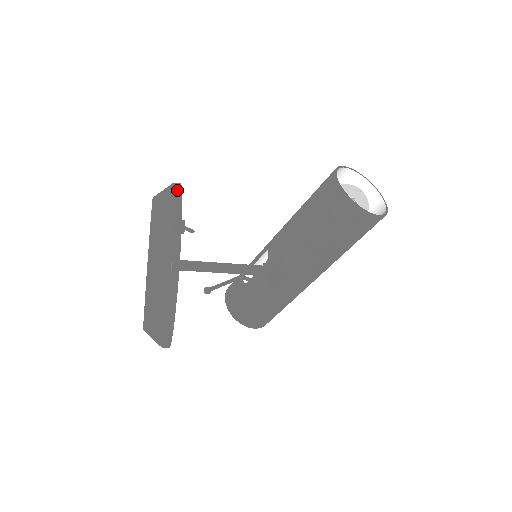
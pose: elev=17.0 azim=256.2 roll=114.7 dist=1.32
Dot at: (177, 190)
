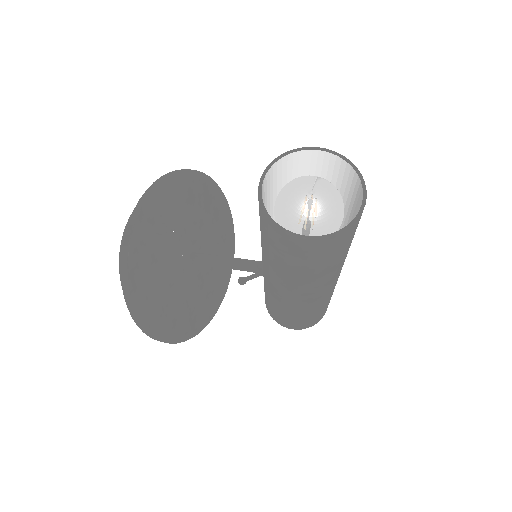
Dot at: (150, 188)
